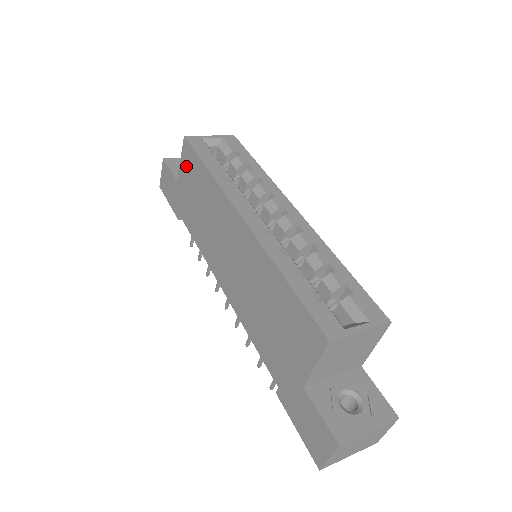
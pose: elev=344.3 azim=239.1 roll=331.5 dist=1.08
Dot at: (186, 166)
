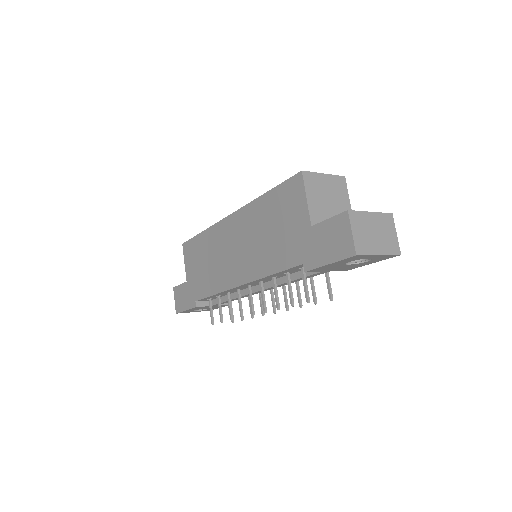
Dot at: (189, 258)
